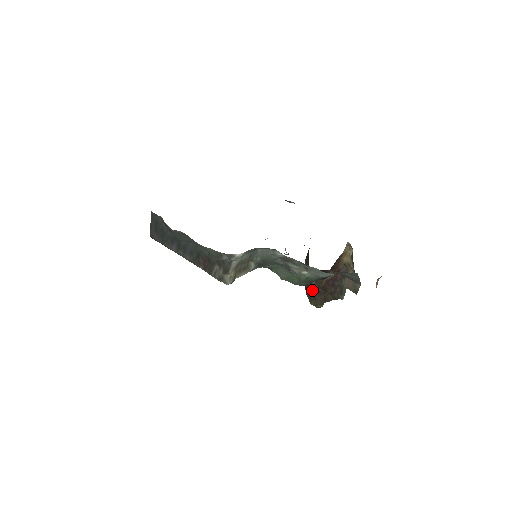
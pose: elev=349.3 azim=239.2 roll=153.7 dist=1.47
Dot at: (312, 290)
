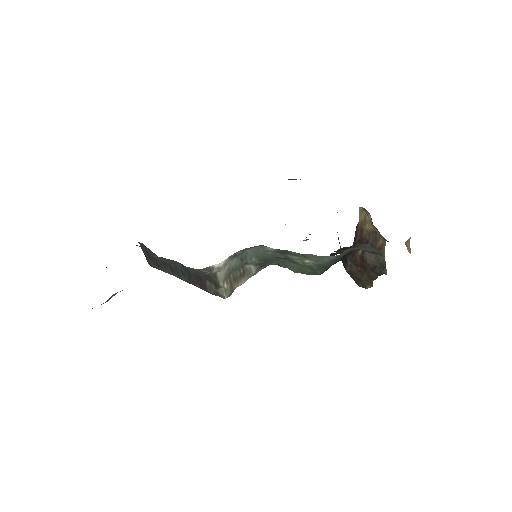
Dot at: (351, 271)
